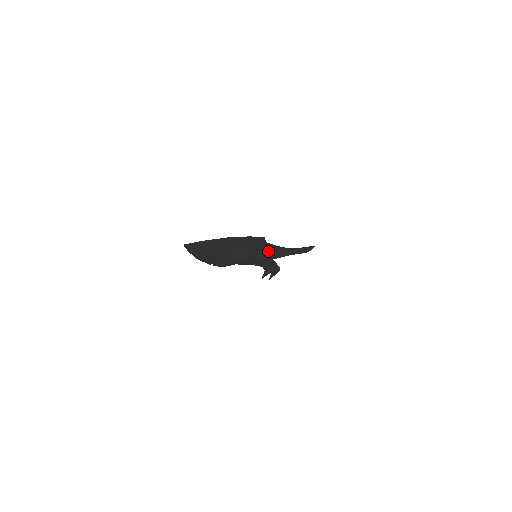
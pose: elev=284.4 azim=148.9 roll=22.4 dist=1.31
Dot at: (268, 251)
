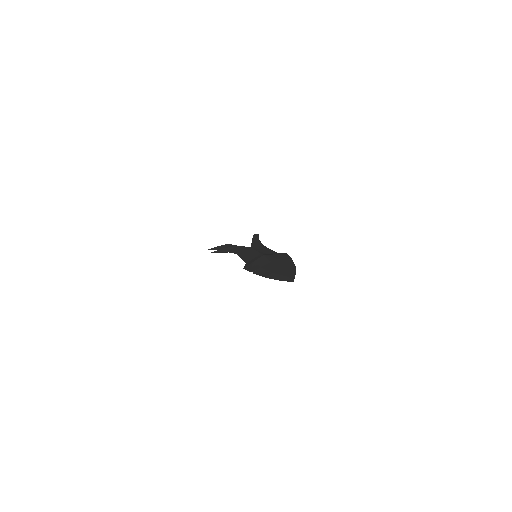
Dot at: occluded
